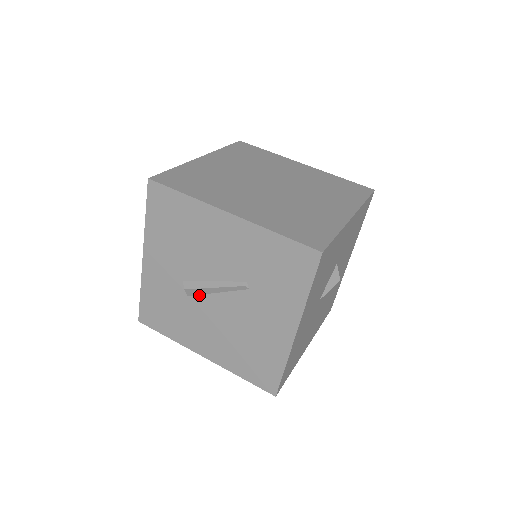
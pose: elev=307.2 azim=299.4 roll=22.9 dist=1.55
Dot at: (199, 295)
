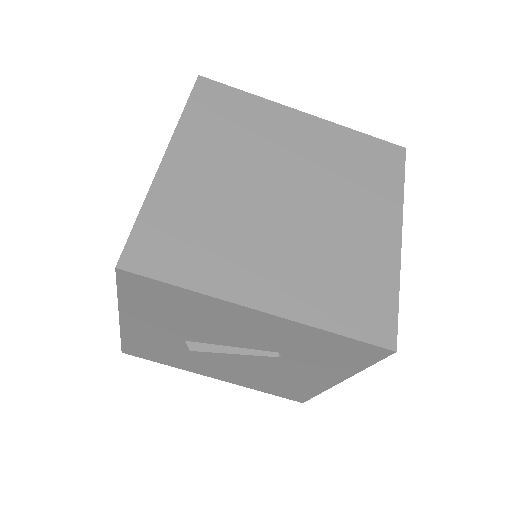
Dot at: occluded
